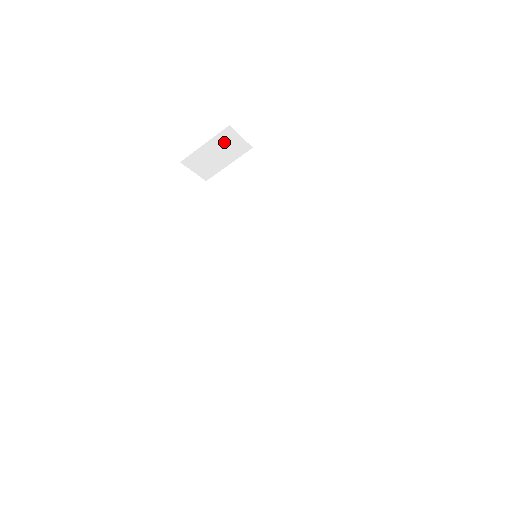
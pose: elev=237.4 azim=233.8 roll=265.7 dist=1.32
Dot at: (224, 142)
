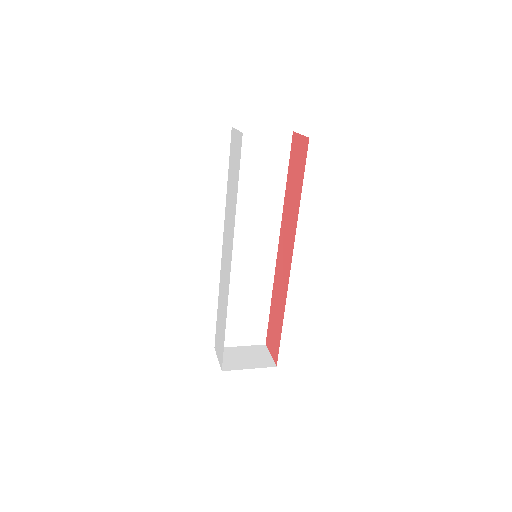
Dot at: occluded
